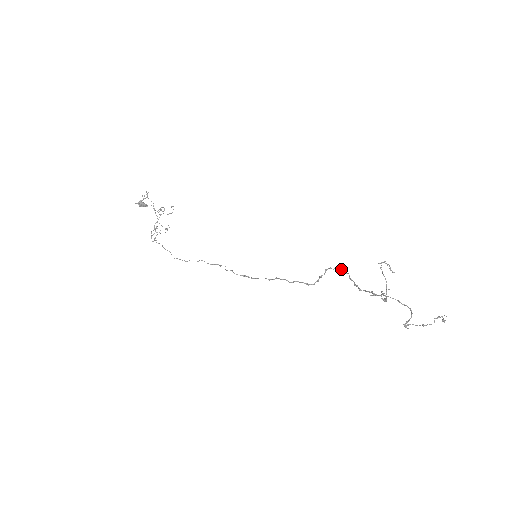
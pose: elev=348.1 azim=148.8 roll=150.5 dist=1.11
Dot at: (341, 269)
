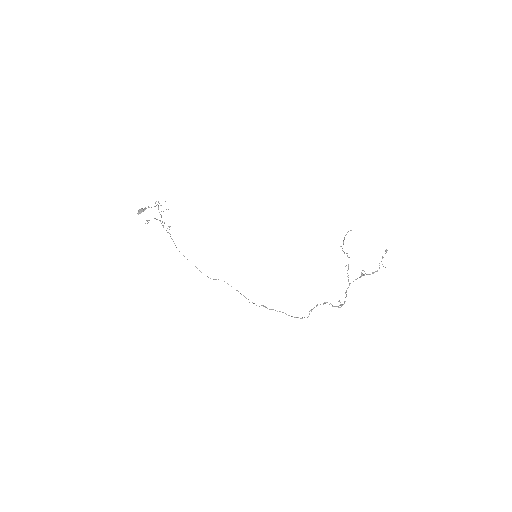
Dot at: occluded
